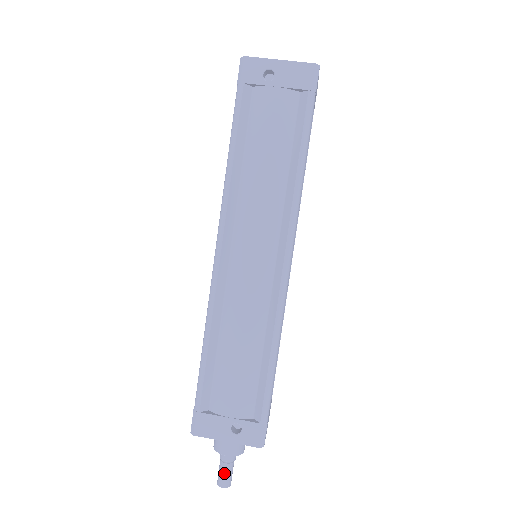
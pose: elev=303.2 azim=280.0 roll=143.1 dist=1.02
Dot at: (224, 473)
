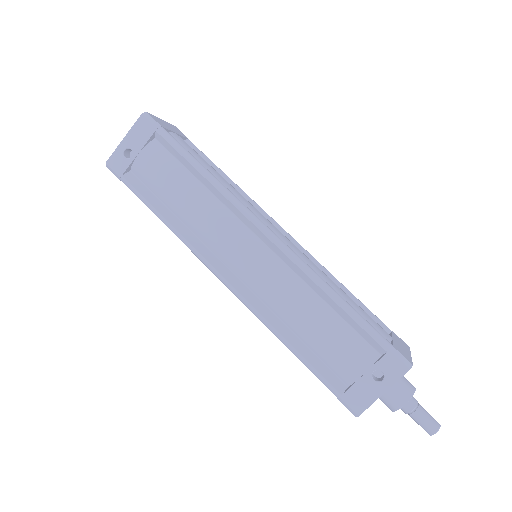
Dot at: (422, 421)
